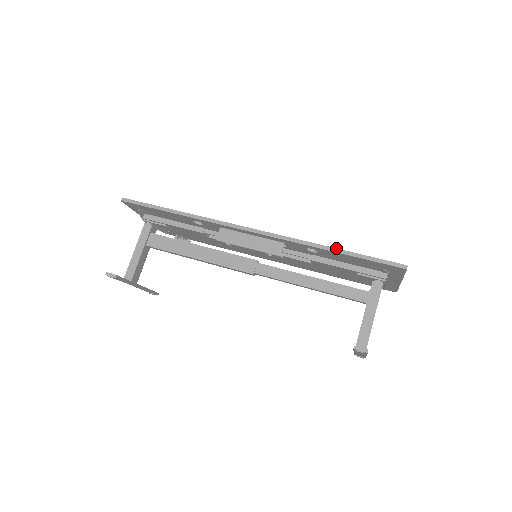
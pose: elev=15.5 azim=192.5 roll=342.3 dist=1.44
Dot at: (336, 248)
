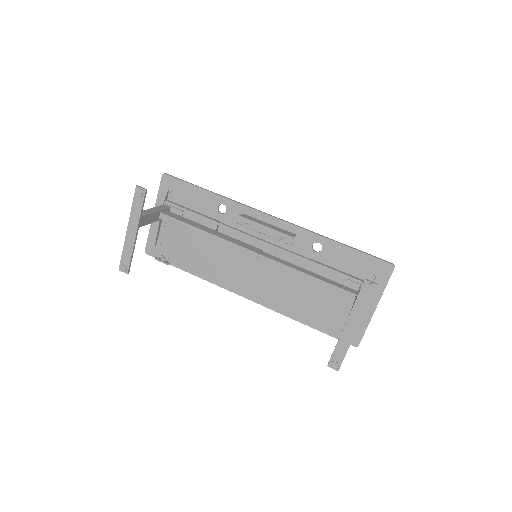
Dot at: occluded
